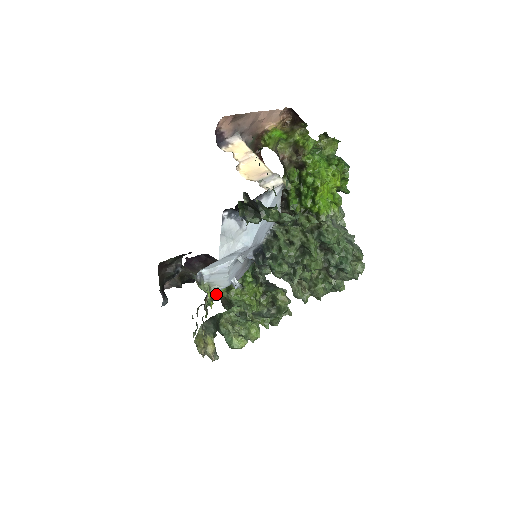
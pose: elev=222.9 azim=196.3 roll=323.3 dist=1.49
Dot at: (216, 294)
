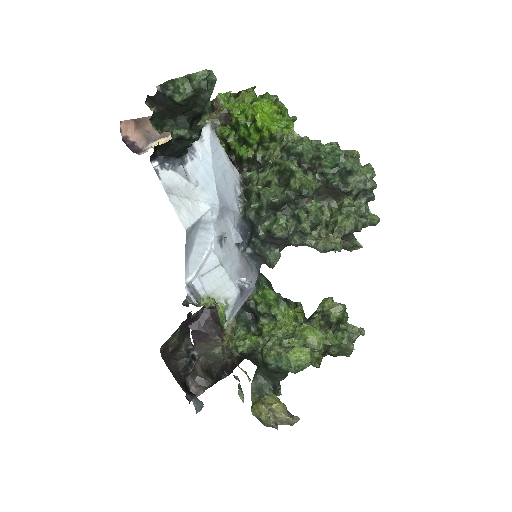
Dot at: (234, 319)
